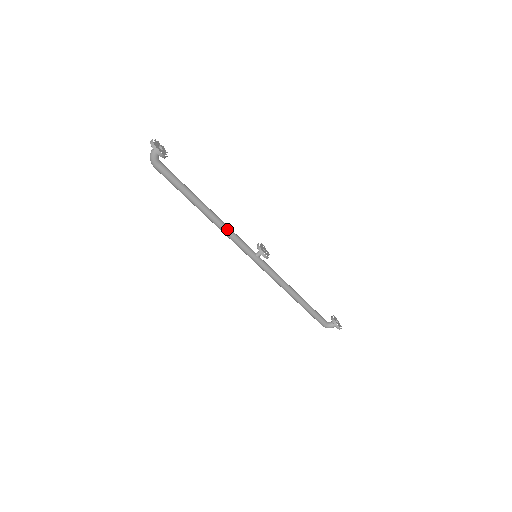
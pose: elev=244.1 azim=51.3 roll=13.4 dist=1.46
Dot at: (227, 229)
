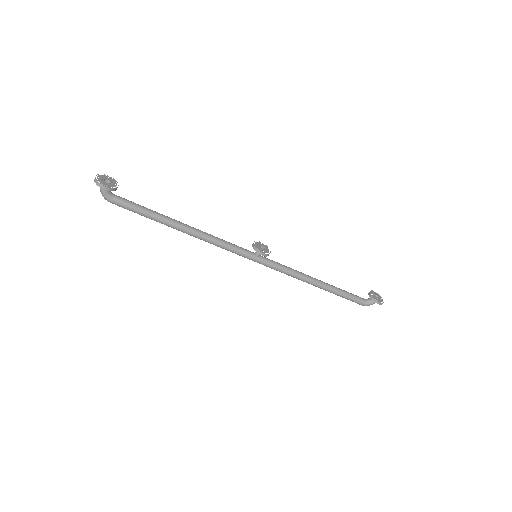
Dot at: (212, 239)
